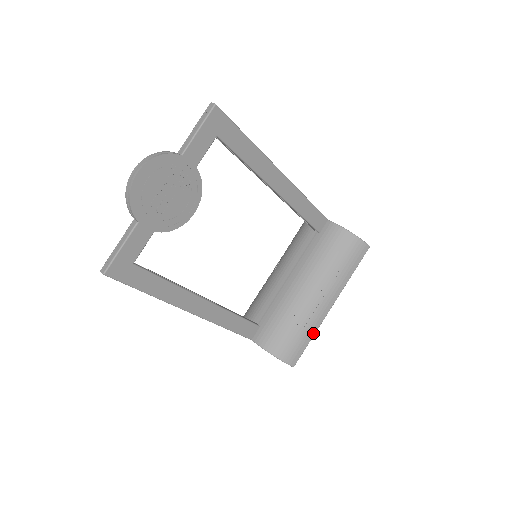
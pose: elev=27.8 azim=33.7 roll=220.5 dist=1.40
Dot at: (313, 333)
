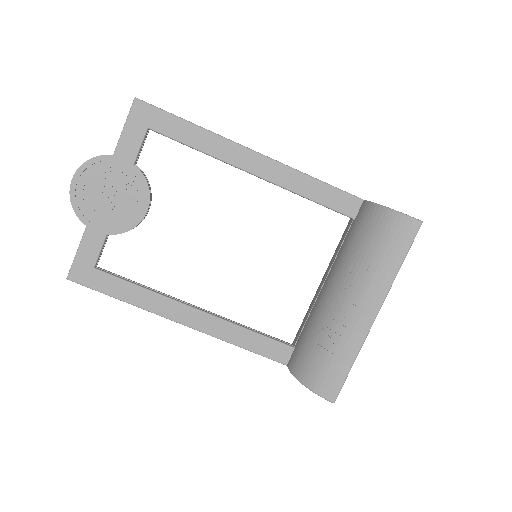
Dot at: (353, 354)
